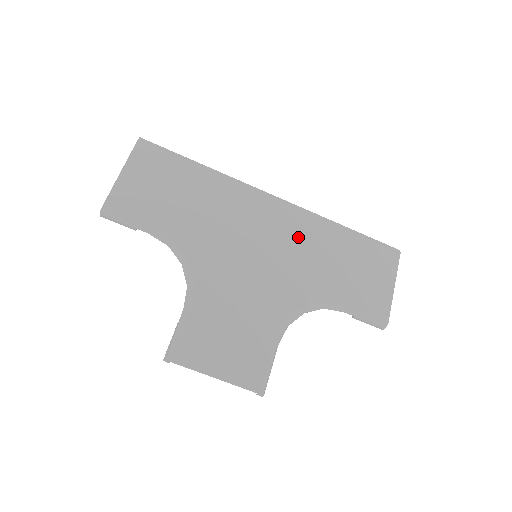
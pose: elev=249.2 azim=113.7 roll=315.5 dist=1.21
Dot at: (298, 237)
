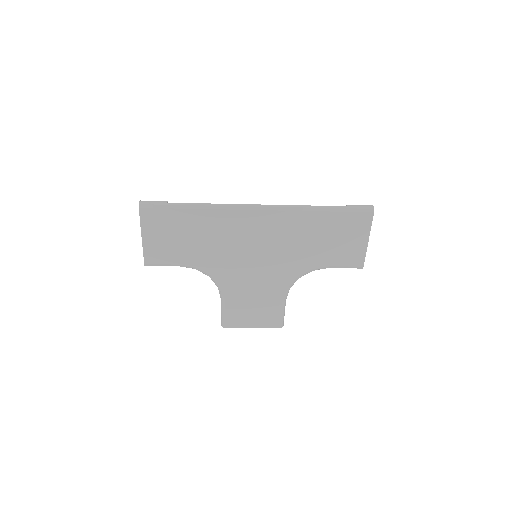
Dot at: (284, 233)
